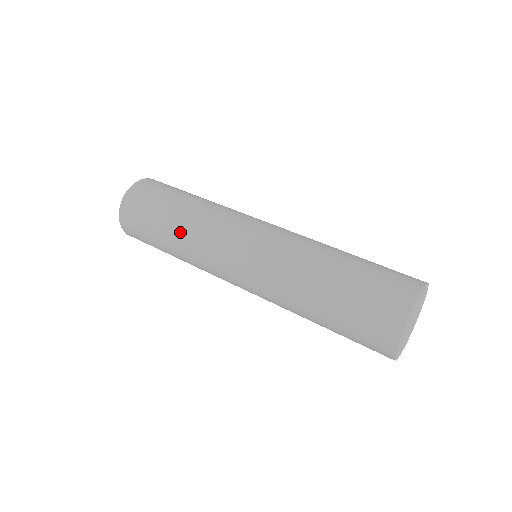
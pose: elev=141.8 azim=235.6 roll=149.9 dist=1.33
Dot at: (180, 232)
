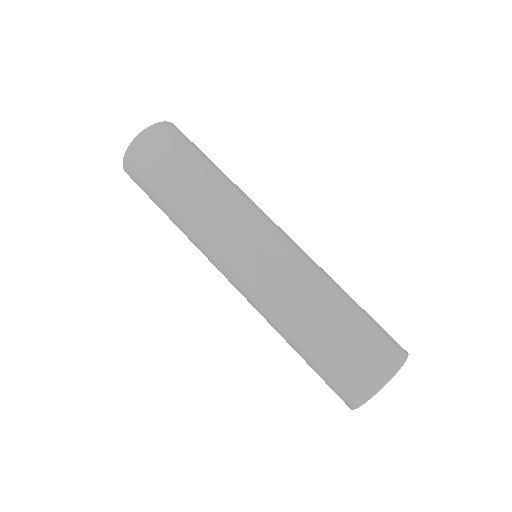
Dot at: (179, 223)
